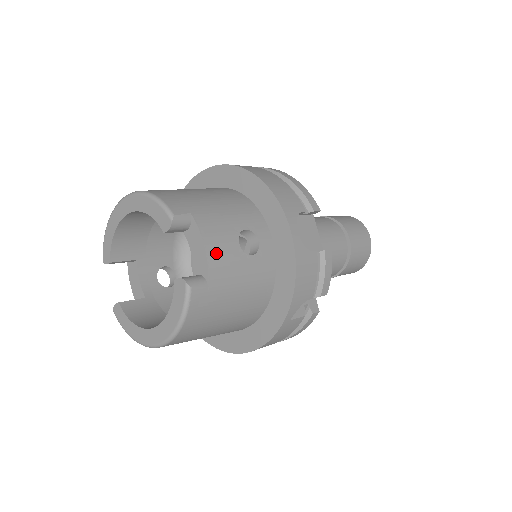
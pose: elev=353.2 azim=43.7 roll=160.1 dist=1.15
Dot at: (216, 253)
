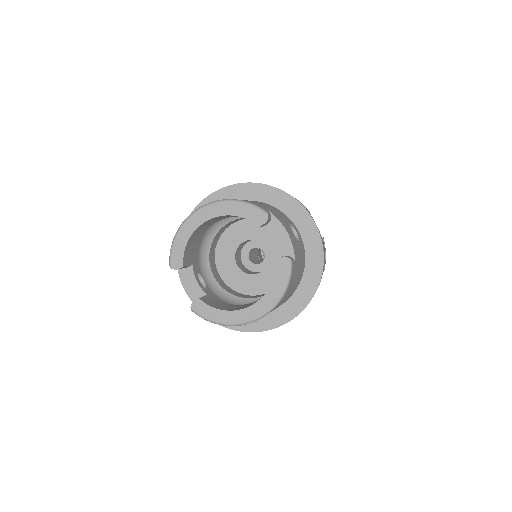
Dot at: (292, 238)
